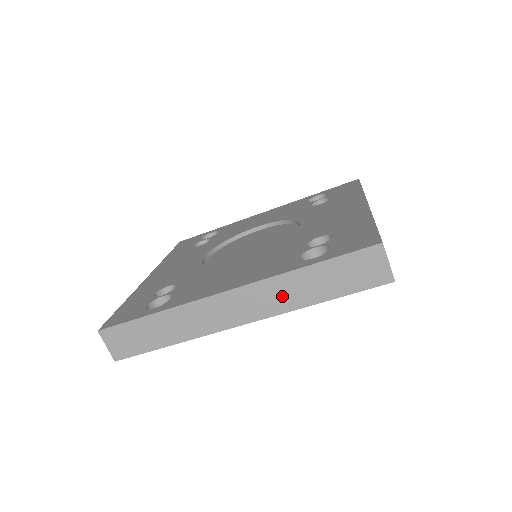
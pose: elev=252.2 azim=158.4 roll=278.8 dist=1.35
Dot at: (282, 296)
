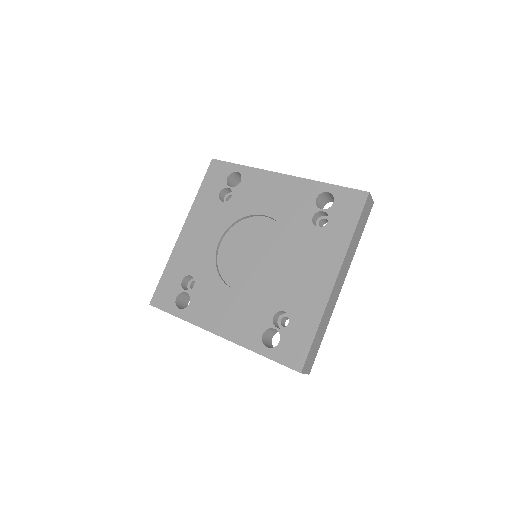
Dot at: occluded
